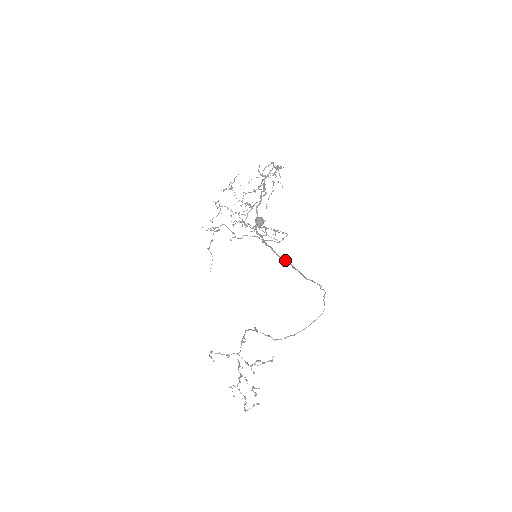
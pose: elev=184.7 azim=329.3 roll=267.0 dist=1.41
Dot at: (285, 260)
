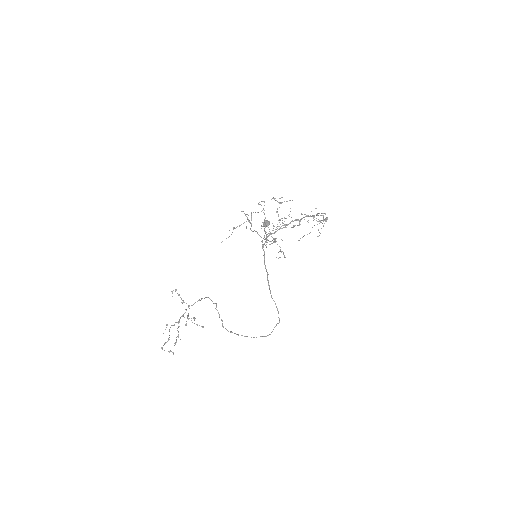
Dot at: occluded
